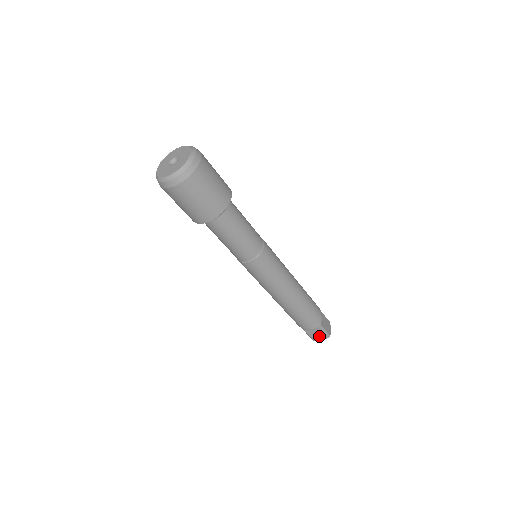
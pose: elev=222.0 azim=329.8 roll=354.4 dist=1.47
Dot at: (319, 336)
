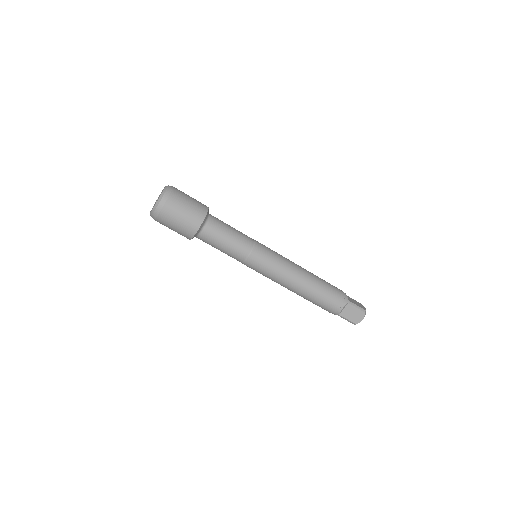
Dot at: (356, 315)
